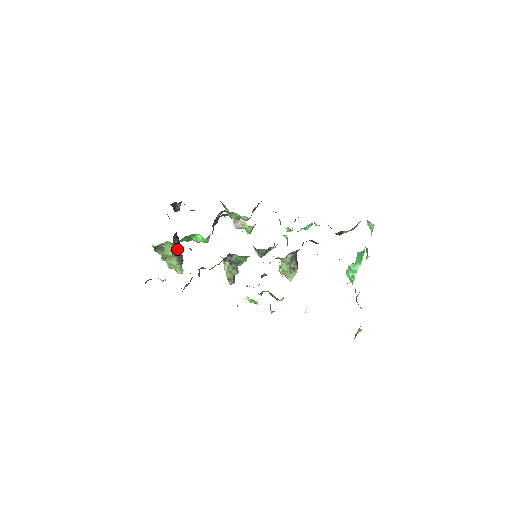
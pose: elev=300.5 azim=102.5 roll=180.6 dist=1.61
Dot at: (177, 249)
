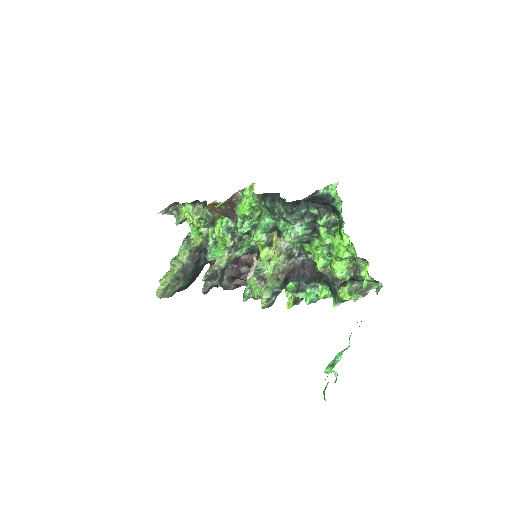
Dot at: (189, 265)
